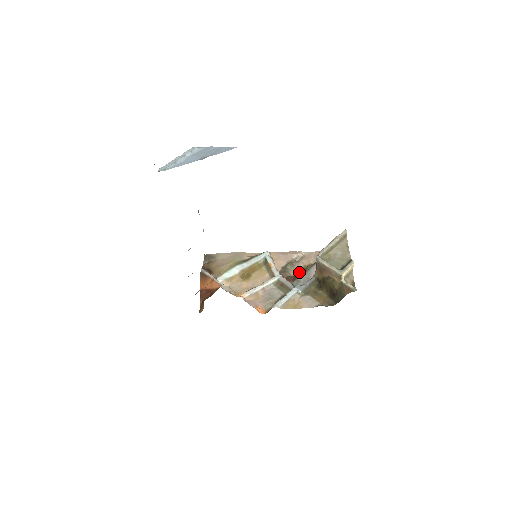
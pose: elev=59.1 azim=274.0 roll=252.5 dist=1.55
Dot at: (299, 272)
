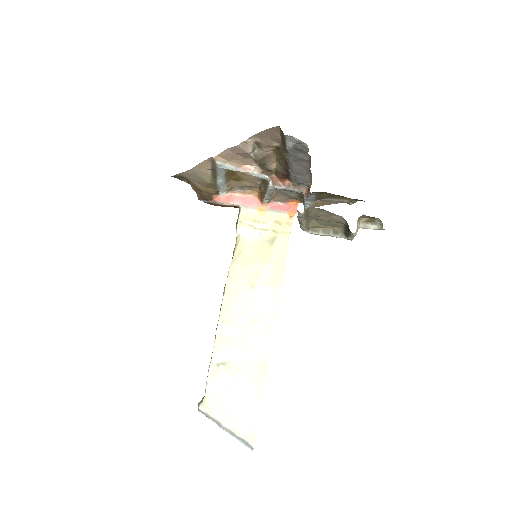
Dot at: (278, 158)
